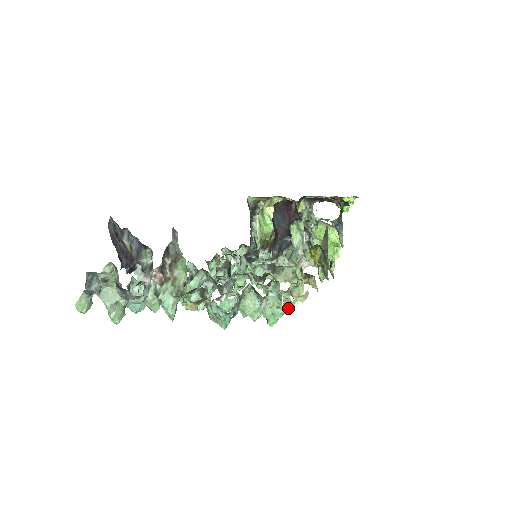
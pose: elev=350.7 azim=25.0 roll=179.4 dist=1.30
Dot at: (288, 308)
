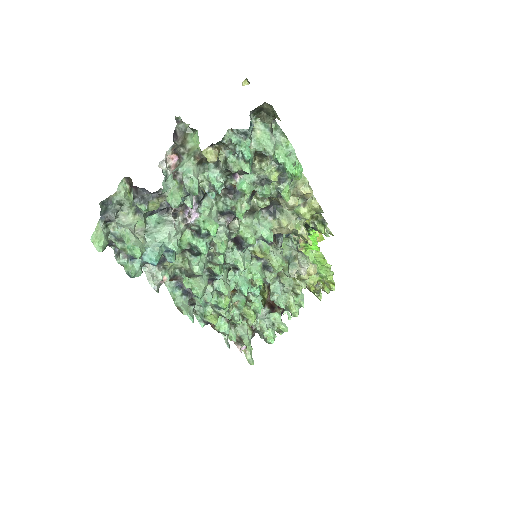
Dot at: (298, 167)
